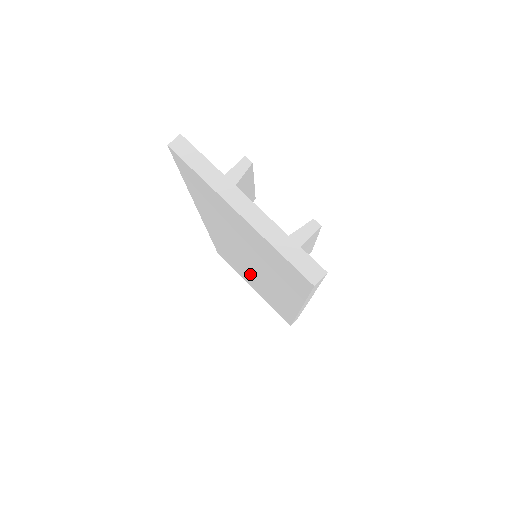
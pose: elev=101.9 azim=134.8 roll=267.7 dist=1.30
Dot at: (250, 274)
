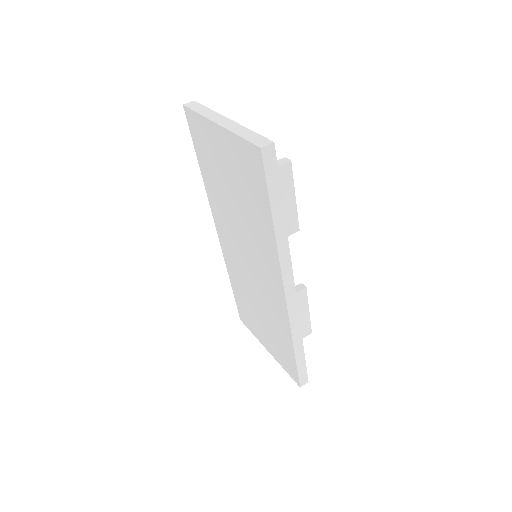
Dot at: (255, 297)
